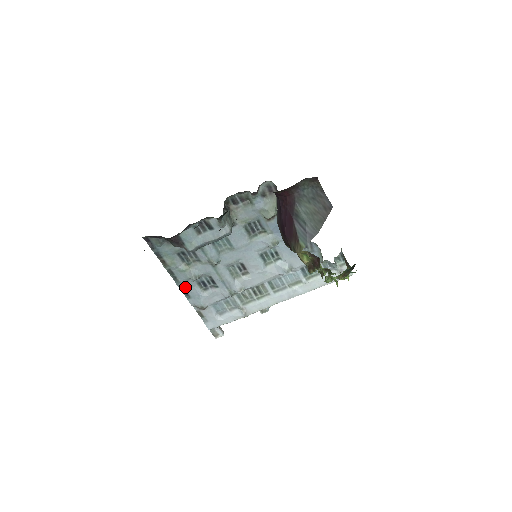
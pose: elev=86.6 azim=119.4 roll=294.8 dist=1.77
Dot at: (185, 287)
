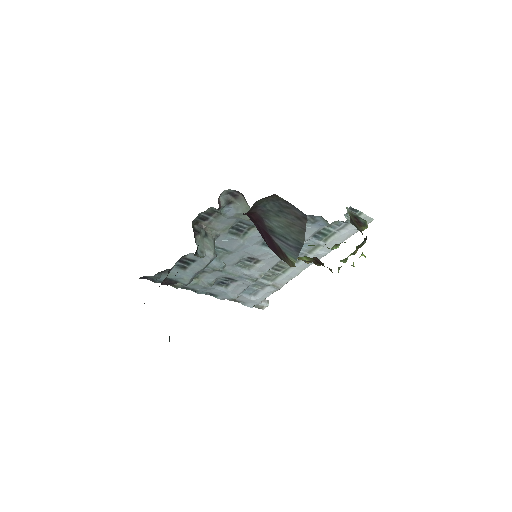
Dot at: (207, 291)
